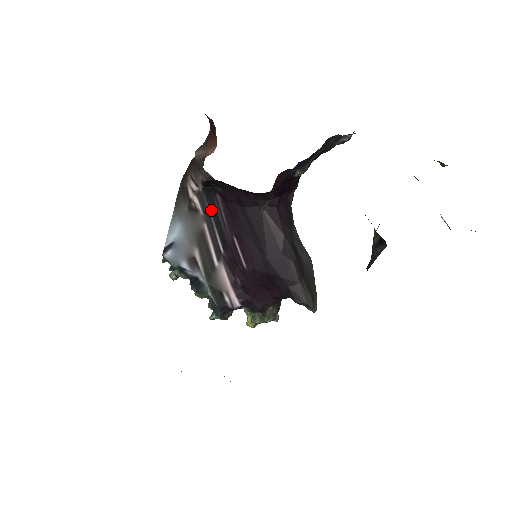
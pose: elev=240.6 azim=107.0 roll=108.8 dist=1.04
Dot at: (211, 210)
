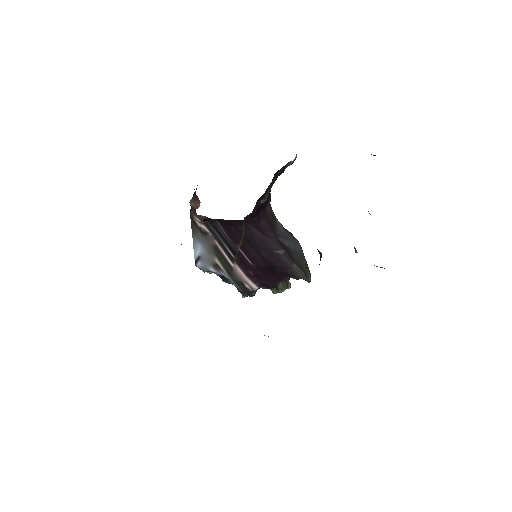
Dot at: (216, 231)
